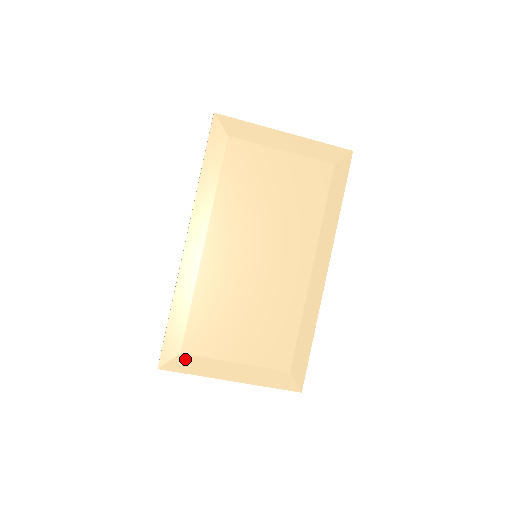
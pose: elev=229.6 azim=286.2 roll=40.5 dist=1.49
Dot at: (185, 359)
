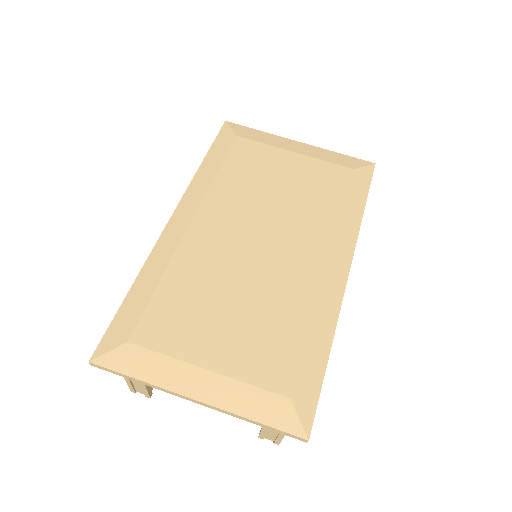
Dot at: (132, 352)
